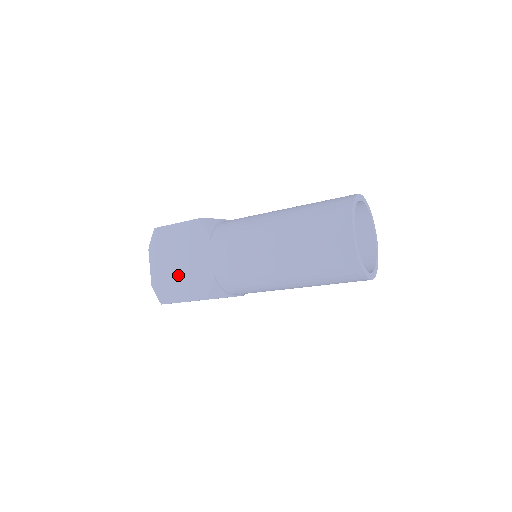
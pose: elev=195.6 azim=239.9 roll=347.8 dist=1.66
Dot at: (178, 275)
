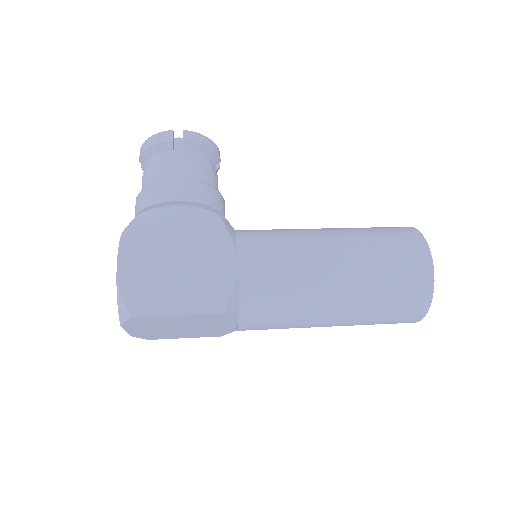
Dot at: (178, 332)
